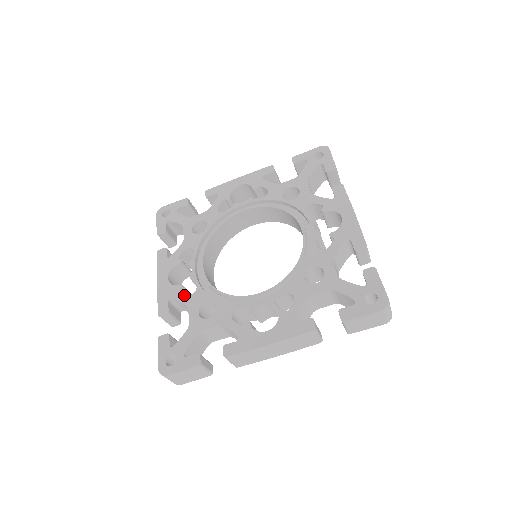
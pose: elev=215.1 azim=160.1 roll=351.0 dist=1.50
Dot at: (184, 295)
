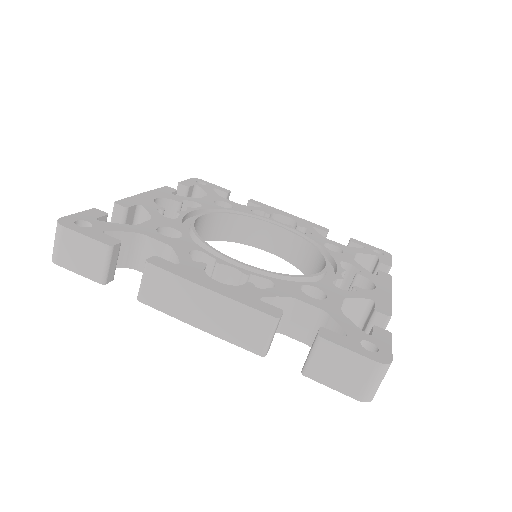
Dot at: (158, 212)
